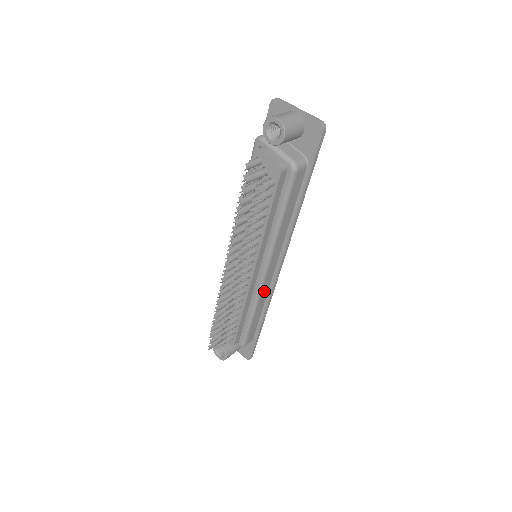
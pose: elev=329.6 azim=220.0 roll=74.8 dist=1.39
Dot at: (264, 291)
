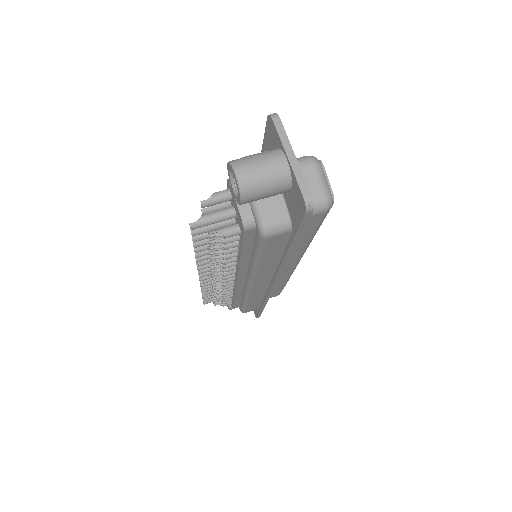
Dot at: (256, 293)
